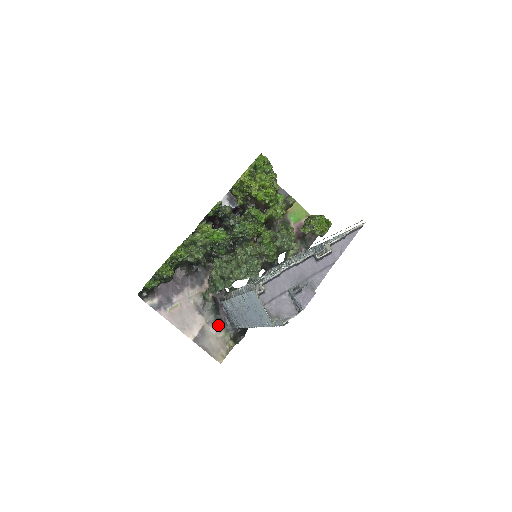
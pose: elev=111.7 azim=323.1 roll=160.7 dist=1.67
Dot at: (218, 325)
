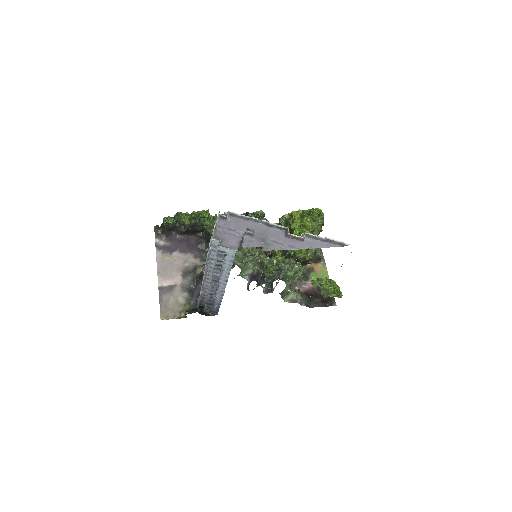
Dot at: (187, 293)
